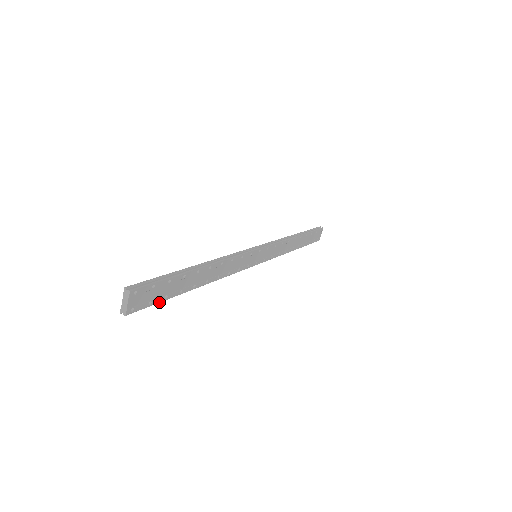
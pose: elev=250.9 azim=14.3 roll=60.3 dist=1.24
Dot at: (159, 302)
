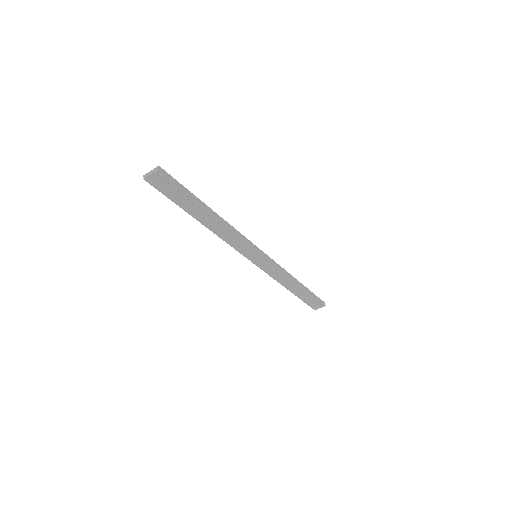
Dot at: (168, 198)
